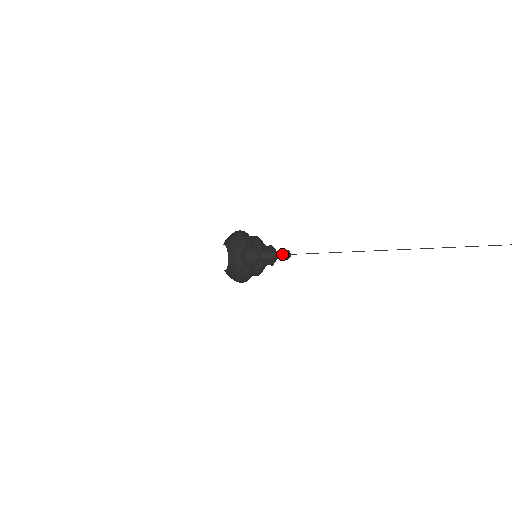
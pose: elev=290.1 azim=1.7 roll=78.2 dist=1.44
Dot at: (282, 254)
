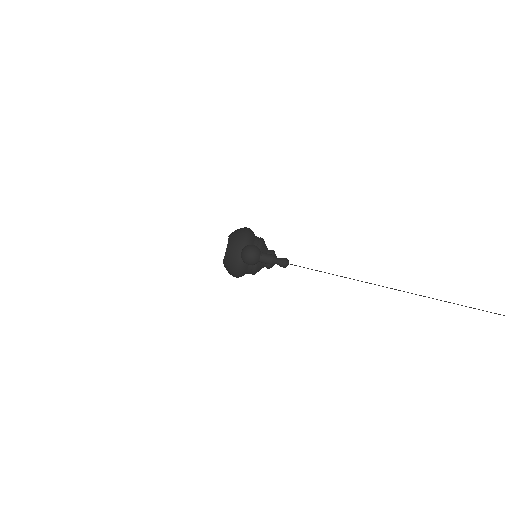
Dot at: (281, 258)
